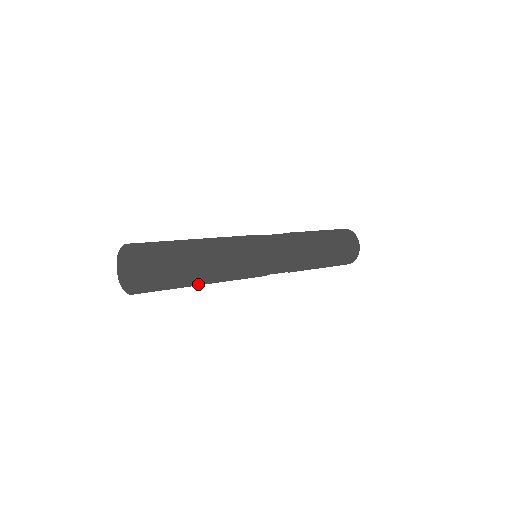
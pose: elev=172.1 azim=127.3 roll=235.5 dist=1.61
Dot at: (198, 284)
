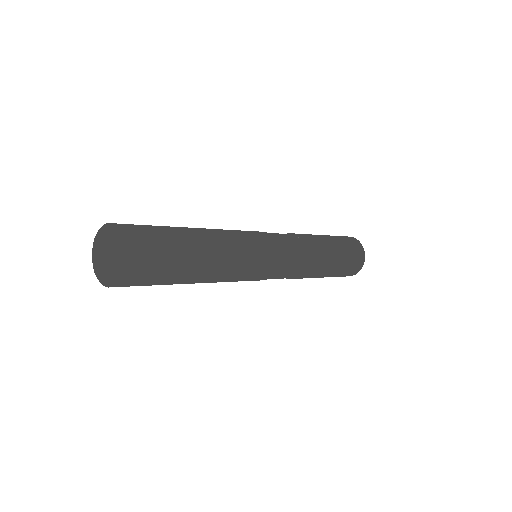
Dot at: (201, 261)
